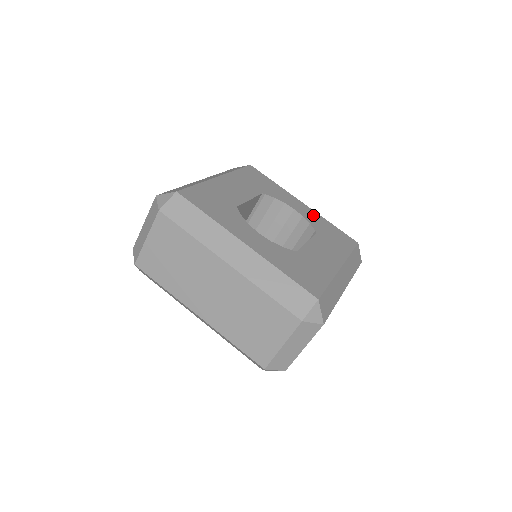
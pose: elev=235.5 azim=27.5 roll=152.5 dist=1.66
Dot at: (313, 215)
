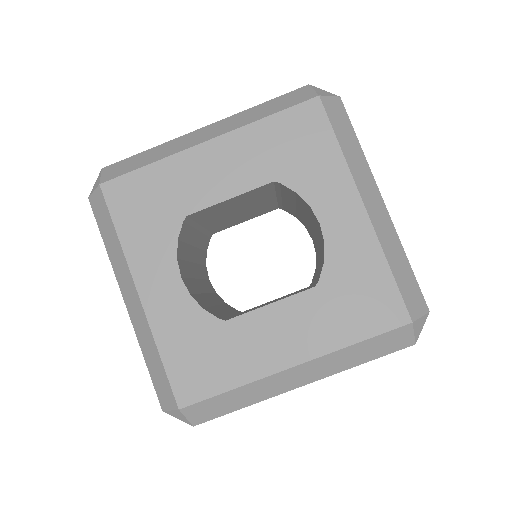
Dot at: (357, 241)
